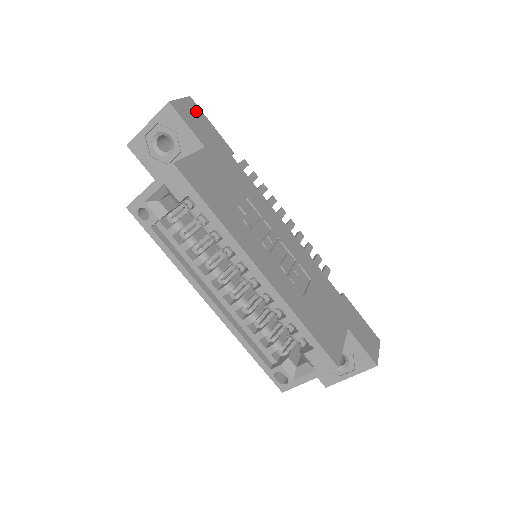
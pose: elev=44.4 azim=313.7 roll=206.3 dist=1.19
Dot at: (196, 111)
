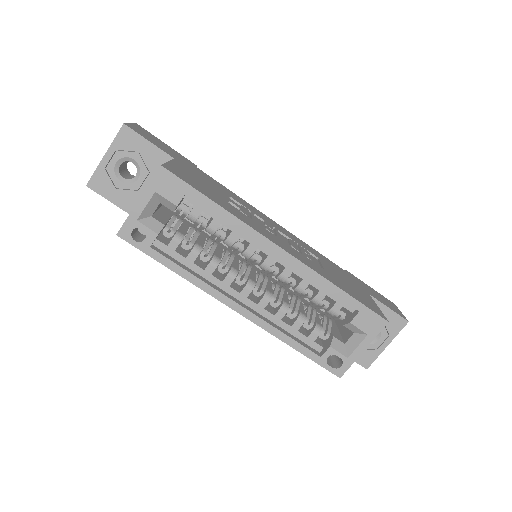
Dot at: (148, 134)
